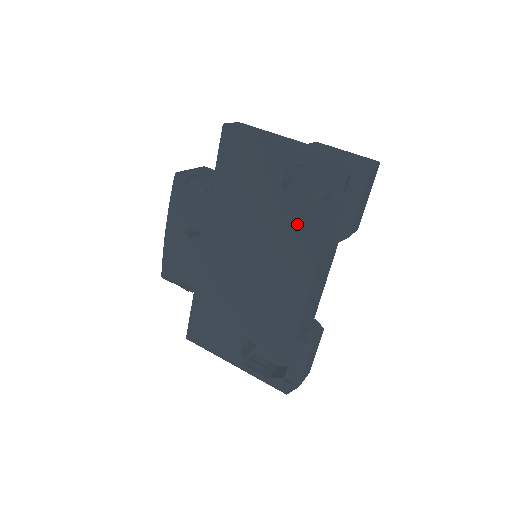
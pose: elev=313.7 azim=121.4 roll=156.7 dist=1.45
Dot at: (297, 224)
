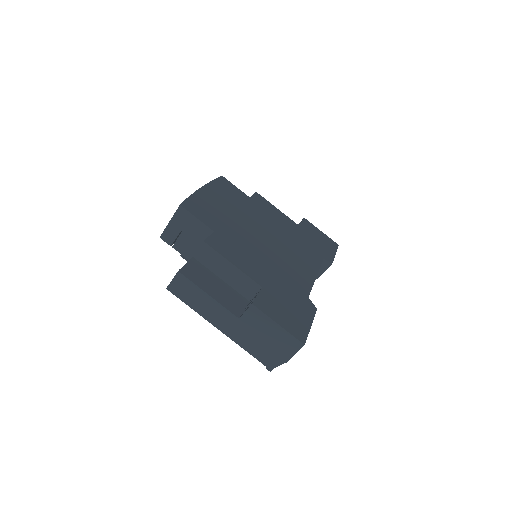
Dot at: occluded
